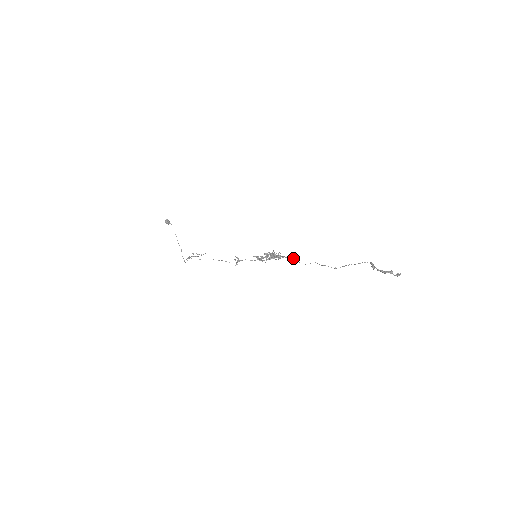
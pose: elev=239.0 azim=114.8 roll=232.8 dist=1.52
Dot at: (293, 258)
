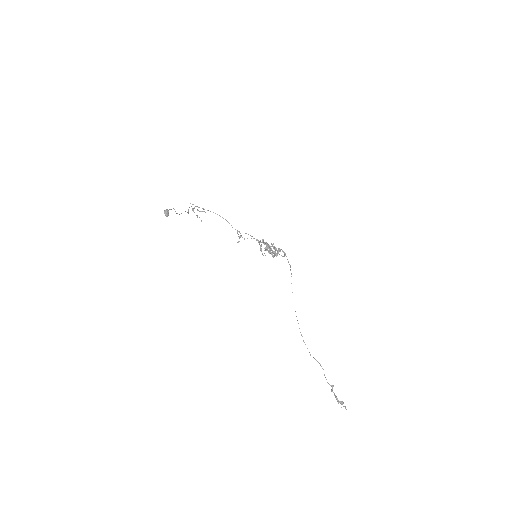
Dot at: (290, 267)
